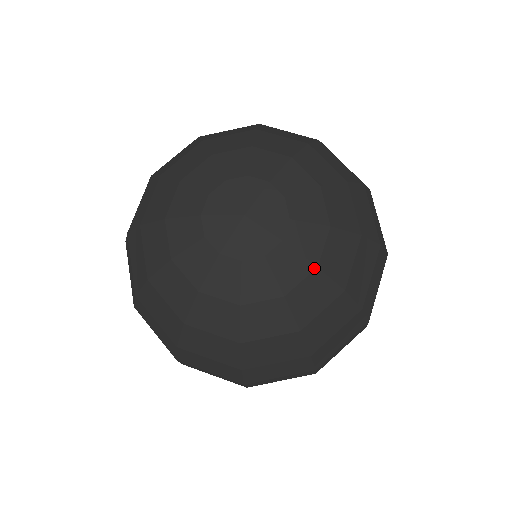
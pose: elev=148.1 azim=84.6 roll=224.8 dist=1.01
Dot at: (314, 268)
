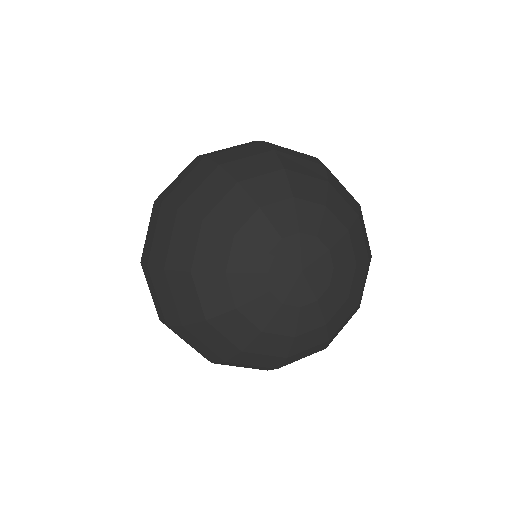
Dot at: (346, 299)
